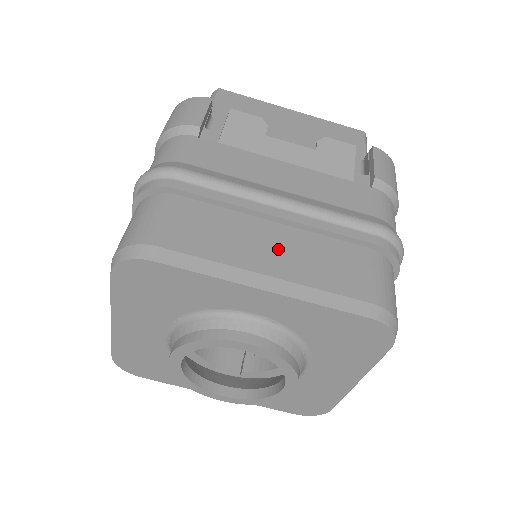
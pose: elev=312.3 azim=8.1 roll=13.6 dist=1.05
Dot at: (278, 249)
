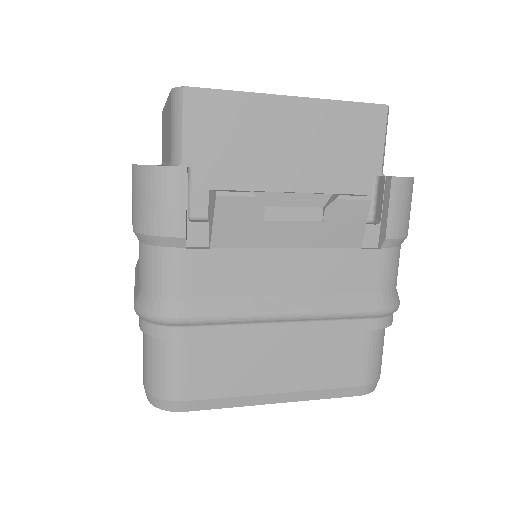
Dot at: (285, 363)
